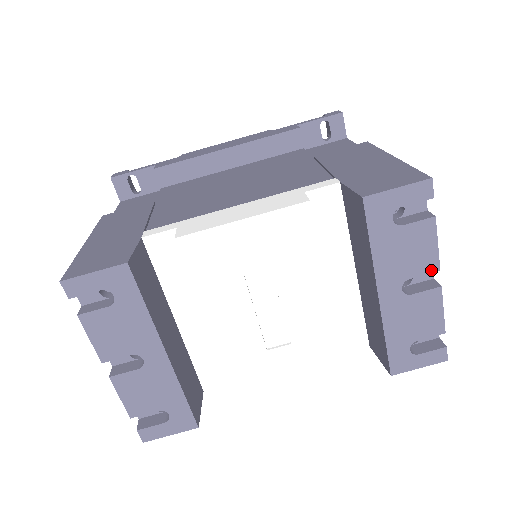
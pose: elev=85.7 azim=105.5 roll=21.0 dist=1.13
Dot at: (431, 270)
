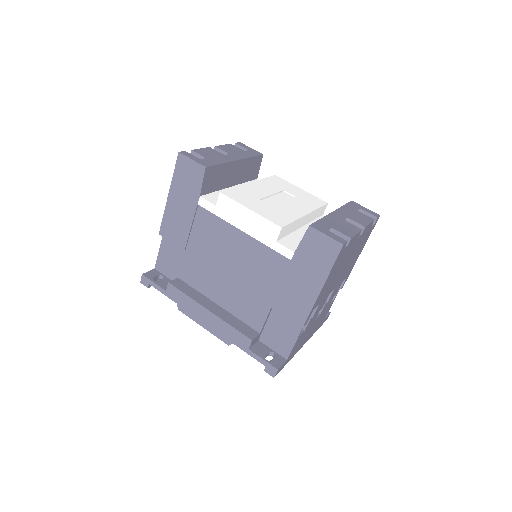
Dot at: (362, 224)
